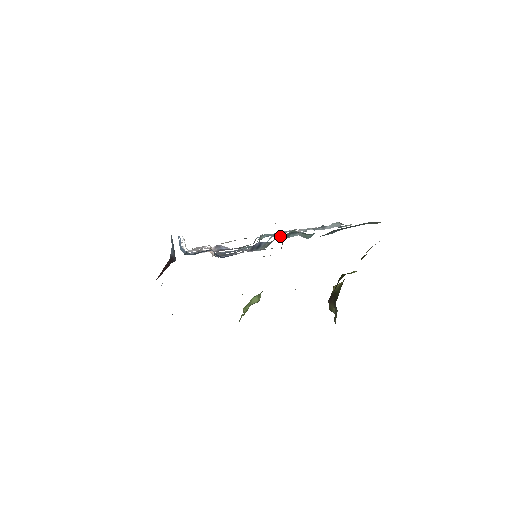
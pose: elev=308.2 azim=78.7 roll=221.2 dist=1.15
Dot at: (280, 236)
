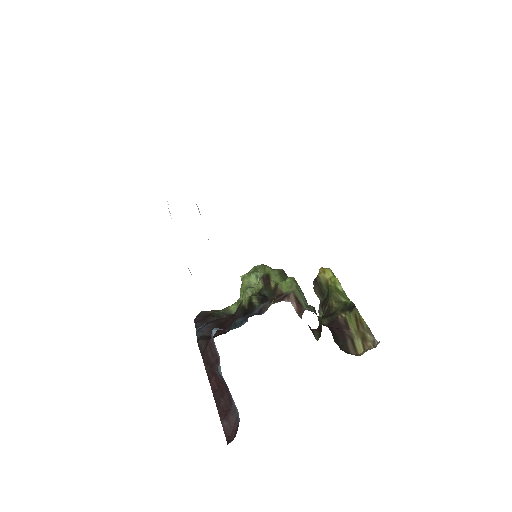
Dot at: occluded
